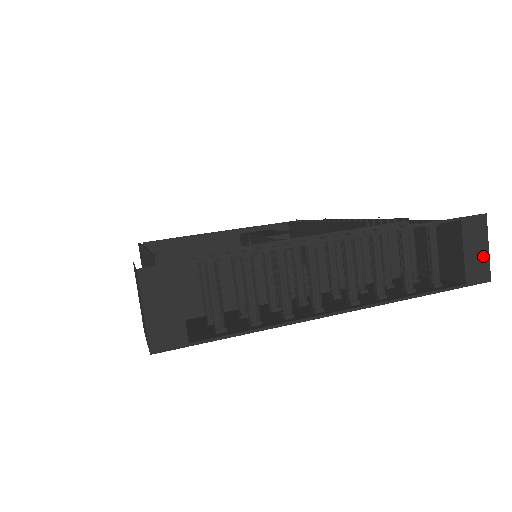
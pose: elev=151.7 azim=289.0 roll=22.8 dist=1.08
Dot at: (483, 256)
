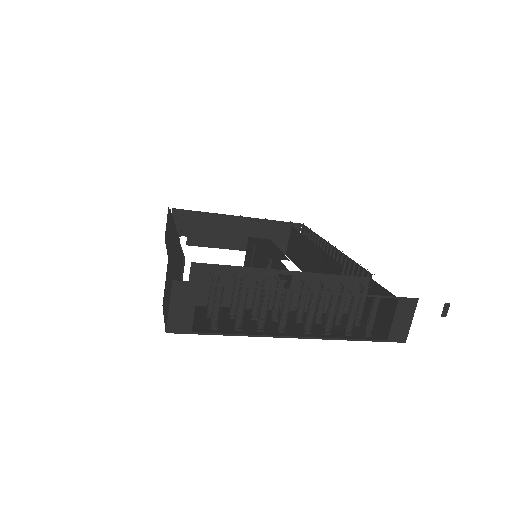
Dot at: (406, 325)
